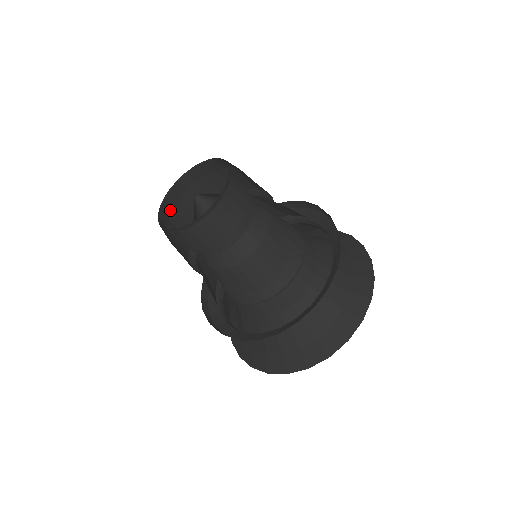
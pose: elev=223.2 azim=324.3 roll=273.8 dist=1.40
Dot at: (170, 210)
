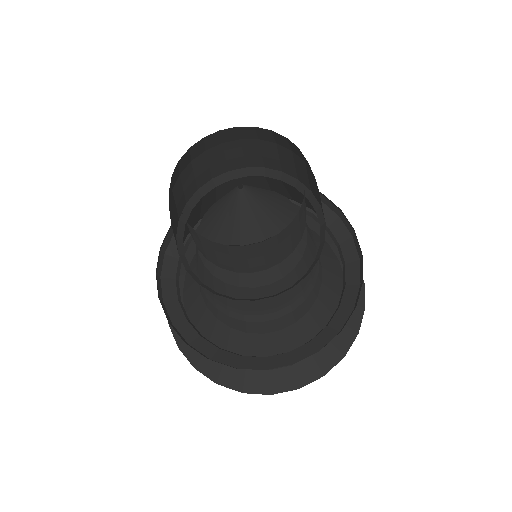
Dot at: (170, 191)
